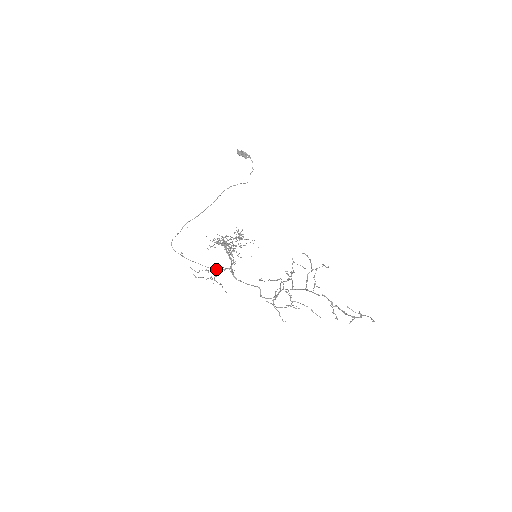
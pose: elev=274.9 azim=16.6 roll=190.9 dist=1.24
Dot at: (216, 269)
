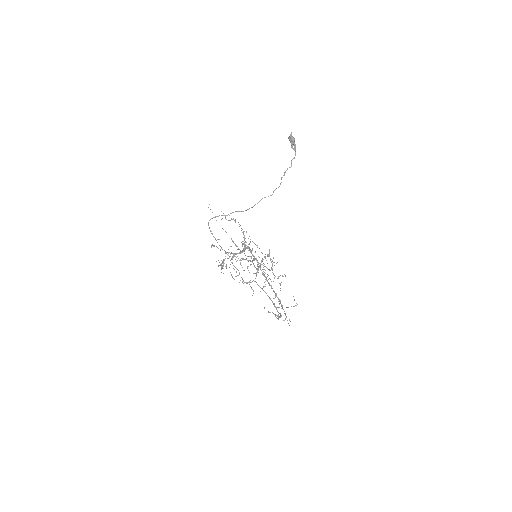
Dot at: (228, 255)
